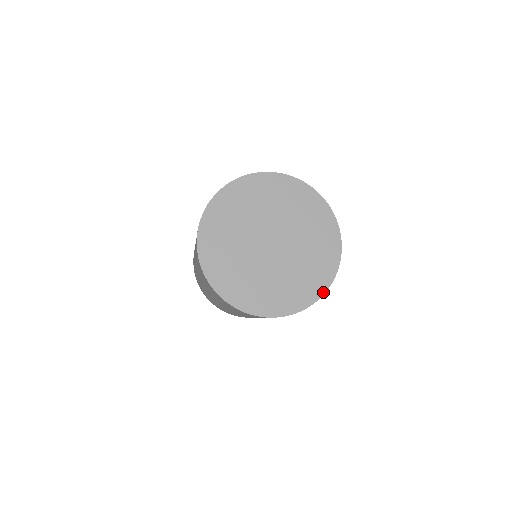
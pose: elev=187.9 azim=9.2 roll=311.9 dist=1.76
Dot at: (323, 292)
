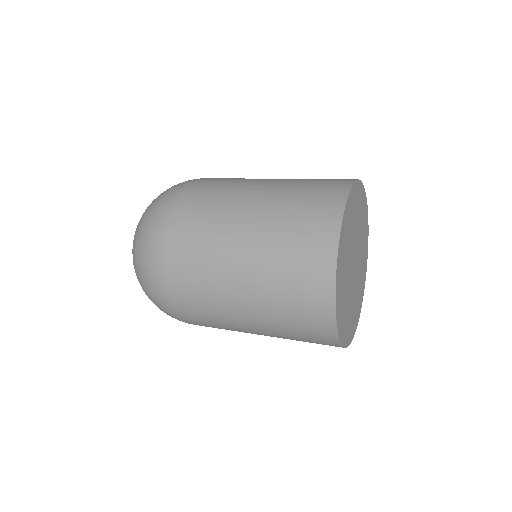
Dot at: occluded
